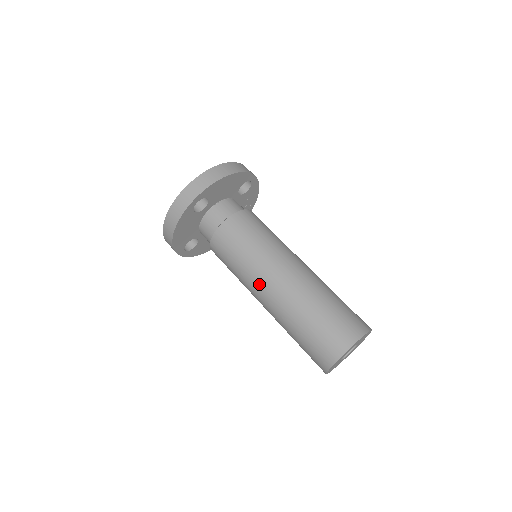
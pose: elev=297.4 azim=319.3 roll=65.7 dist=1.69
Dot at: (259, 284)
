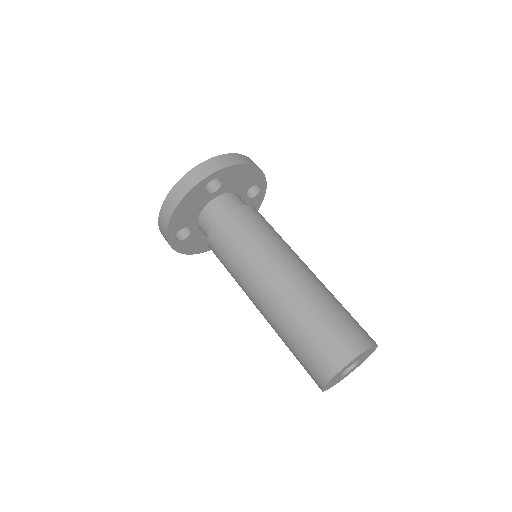
Dot at: (263, 276)
